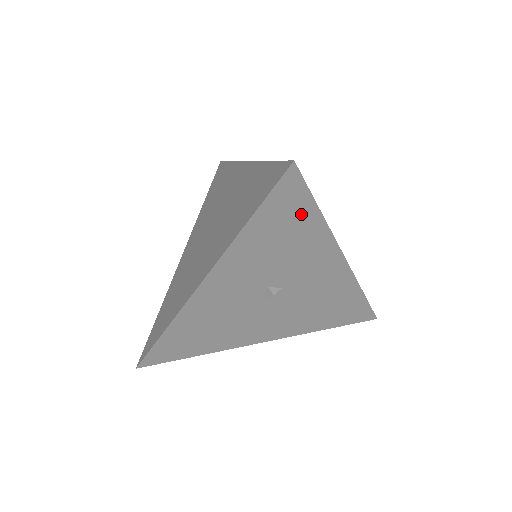
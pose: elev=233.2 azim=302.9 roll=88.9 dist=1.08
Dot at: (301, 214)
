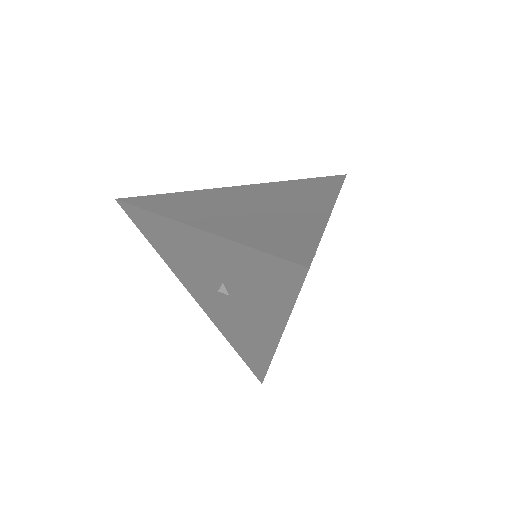
Dot at: (282, 290)
